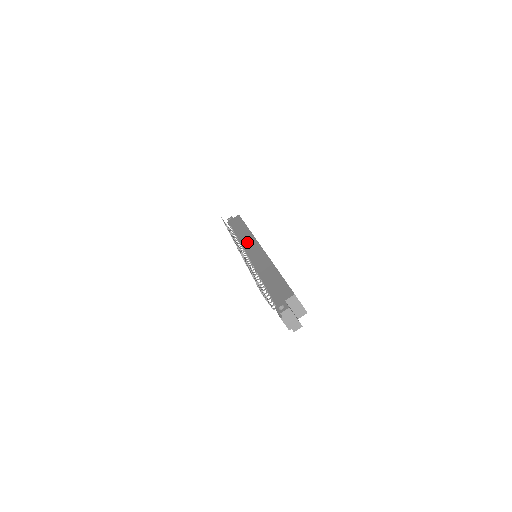
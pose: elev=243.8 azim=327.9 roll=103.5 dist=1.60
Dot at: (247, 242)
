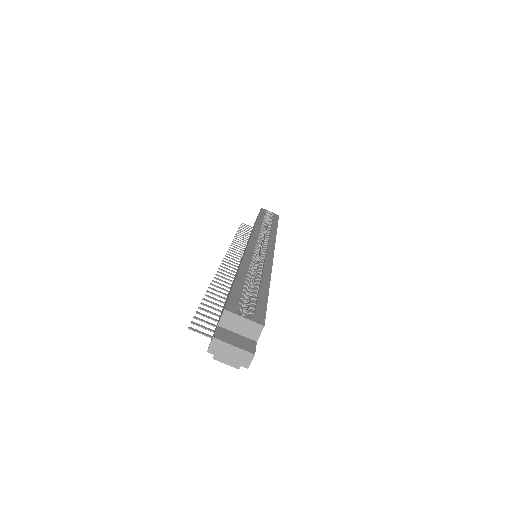
Dot at: (247, 243)
